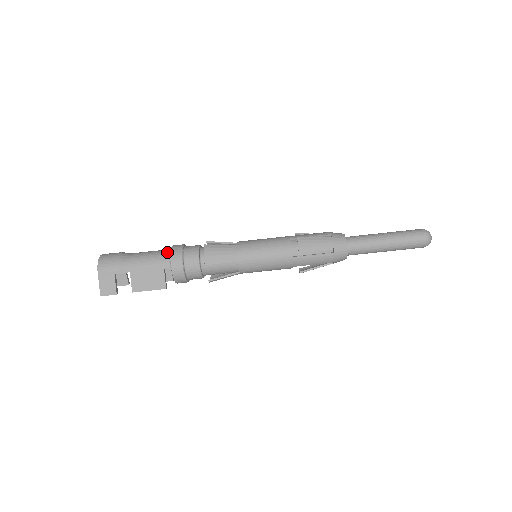
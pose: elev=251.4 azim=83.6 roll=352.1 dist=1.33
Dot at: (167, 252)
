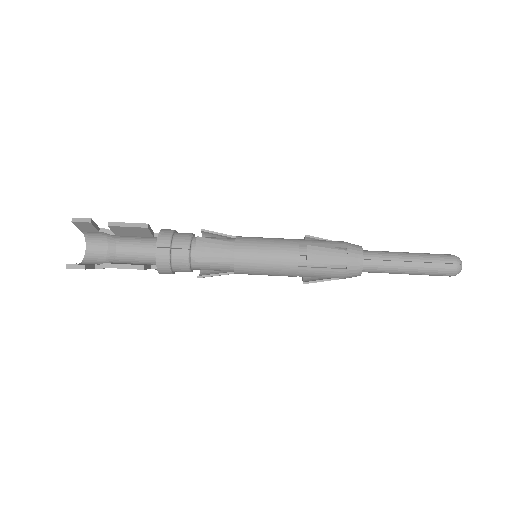
Dot at: occluded
